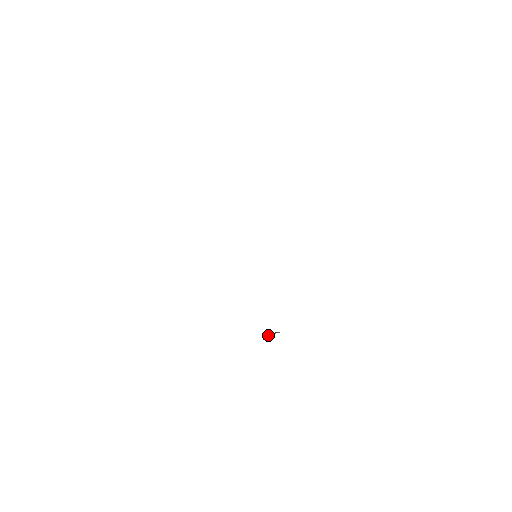
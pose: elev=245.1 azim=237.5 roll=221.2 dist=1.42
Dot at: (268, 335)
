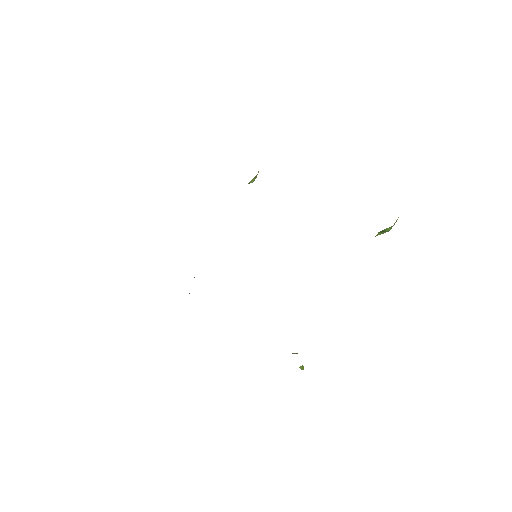
Dot at: occluded
